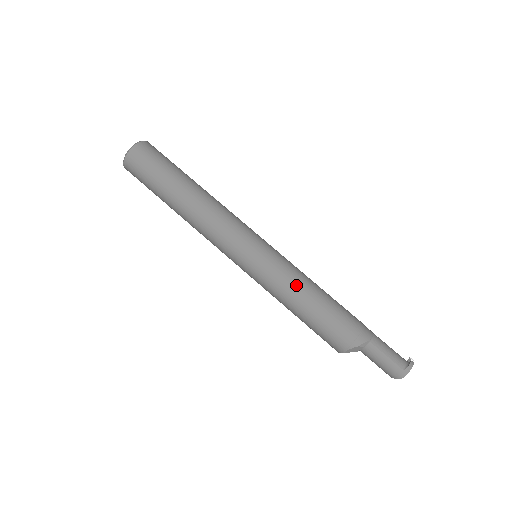
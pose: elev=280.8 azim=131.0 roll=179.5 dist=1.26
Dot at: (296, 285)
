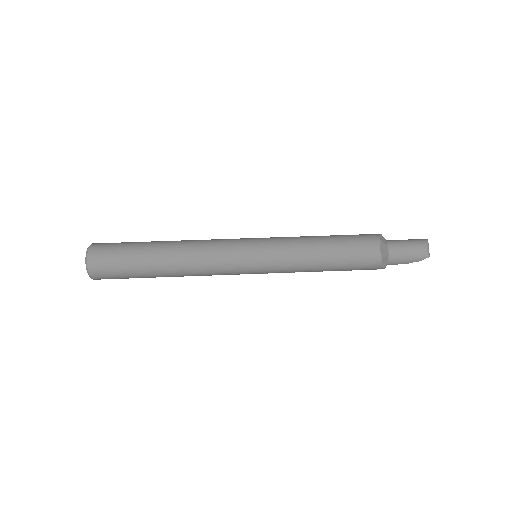
Dot at: occluded
